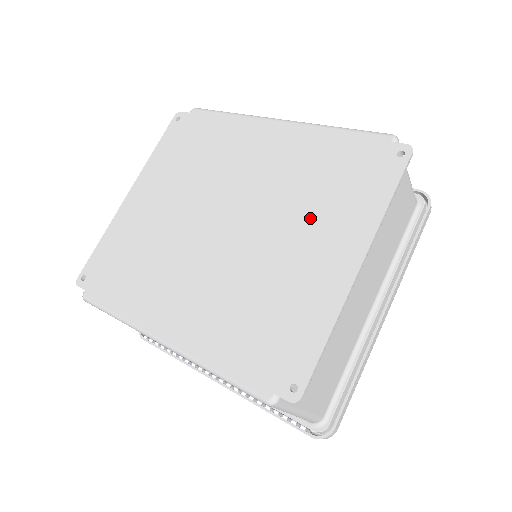
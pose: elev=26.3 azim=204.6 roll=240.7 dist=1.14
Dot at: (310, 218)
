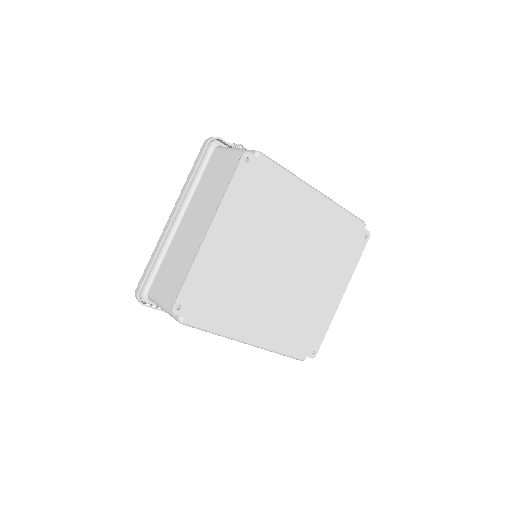
Dot at: (328, 269)
